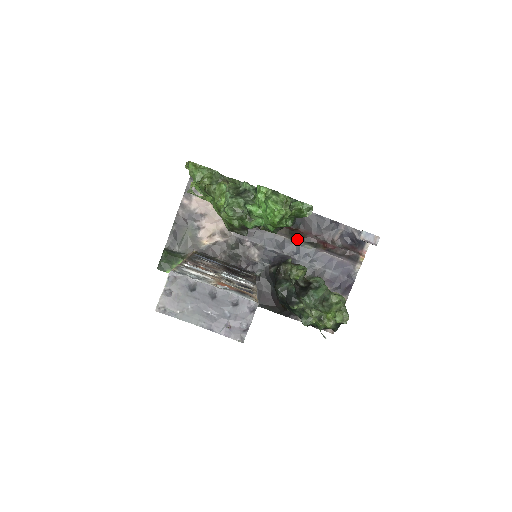
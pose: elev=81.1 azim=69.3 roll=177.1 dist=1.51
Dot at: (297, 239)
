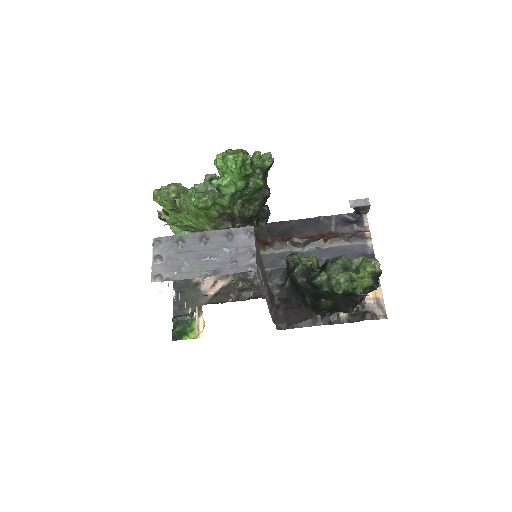
Dot at: (297, 247)
